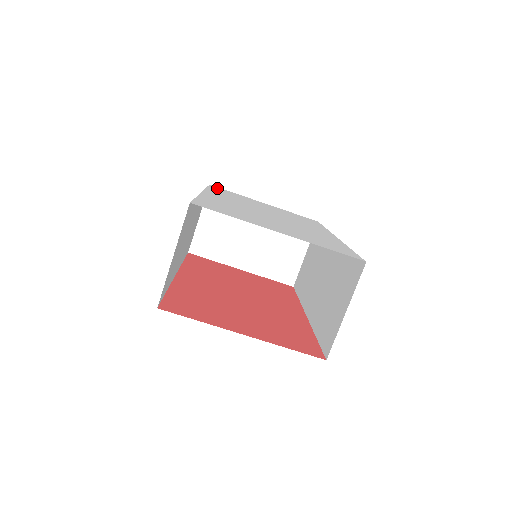
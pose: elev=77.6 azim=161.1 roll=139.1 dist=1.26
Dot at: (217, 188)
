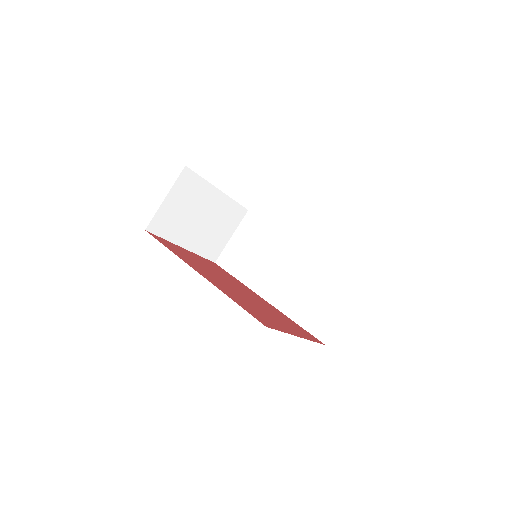
Dot at: occluded
